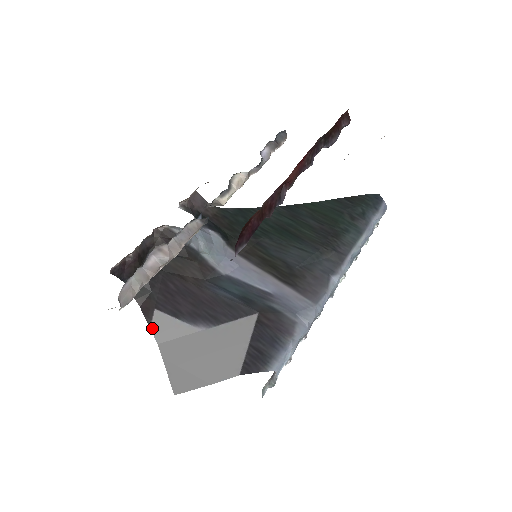
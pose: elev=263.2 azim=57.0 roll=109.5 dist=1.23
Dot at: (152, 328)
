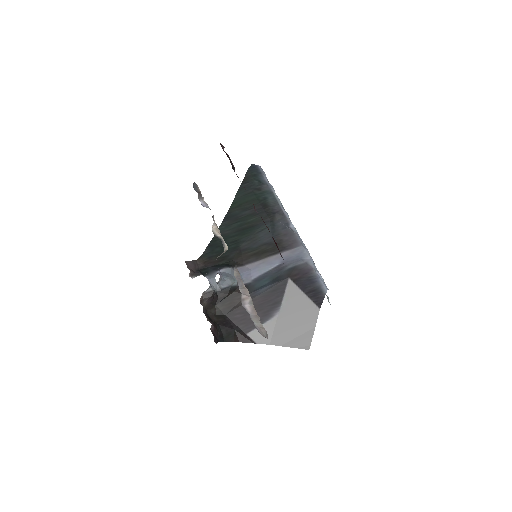
Dot at: (257, 343)
